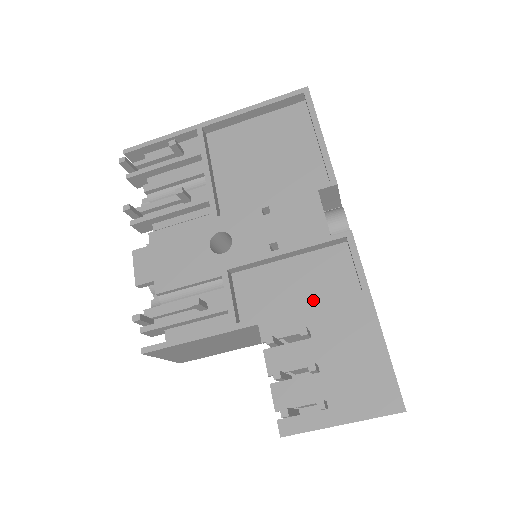
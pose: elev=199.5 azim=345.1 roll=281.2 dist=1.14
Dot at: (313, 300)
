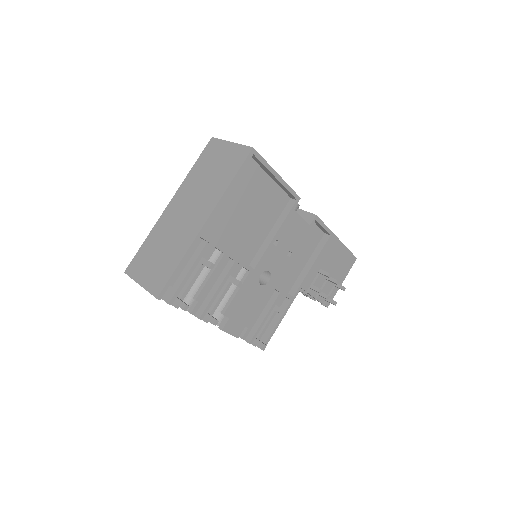
Dot at: (309, 255)
